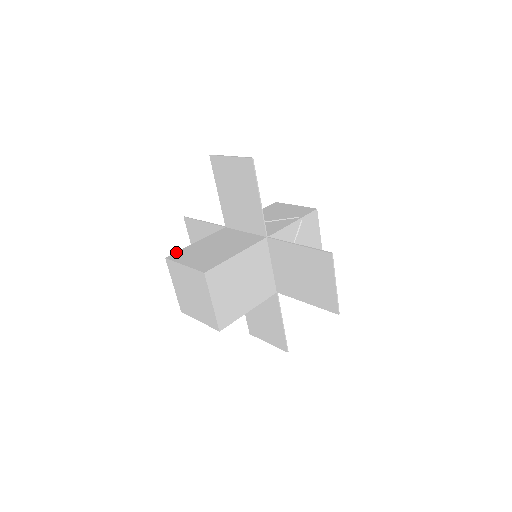
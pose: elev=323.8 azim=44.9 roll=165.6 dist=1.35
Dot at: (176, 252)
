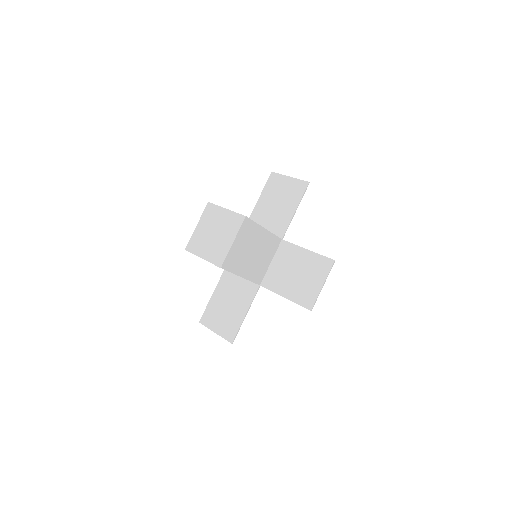
Dot at: occluded
